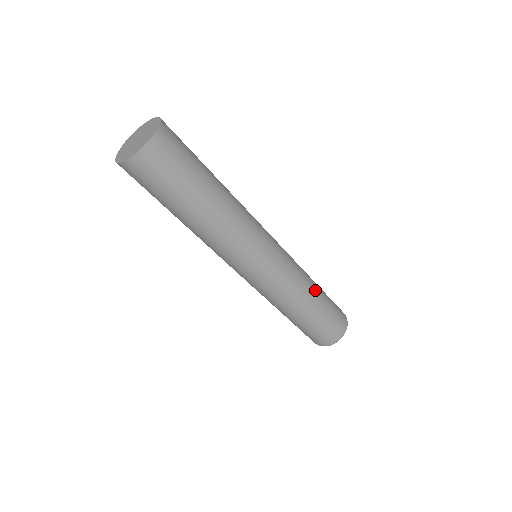
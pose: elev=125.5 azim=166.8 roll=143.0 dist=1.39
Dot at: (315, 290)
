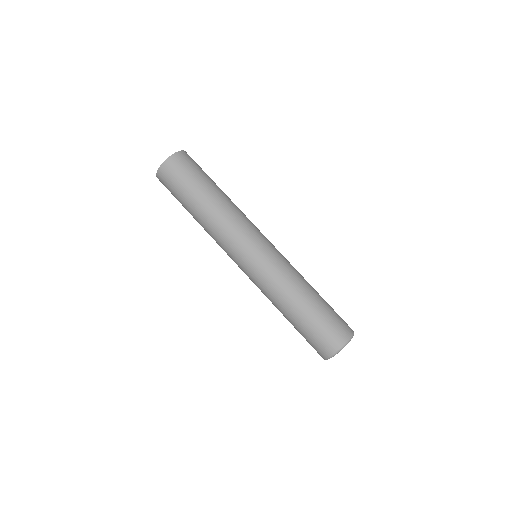
Dot at: (301, 297)
